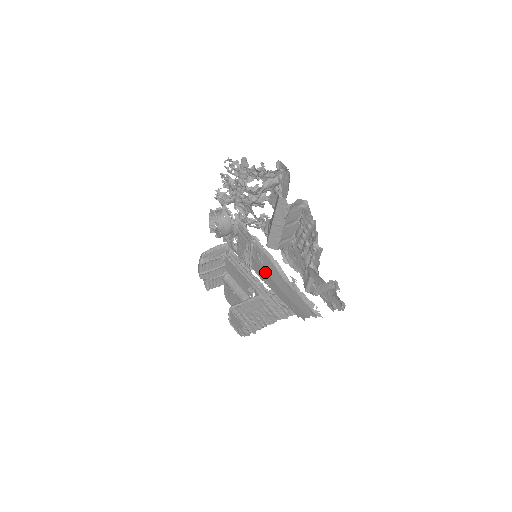
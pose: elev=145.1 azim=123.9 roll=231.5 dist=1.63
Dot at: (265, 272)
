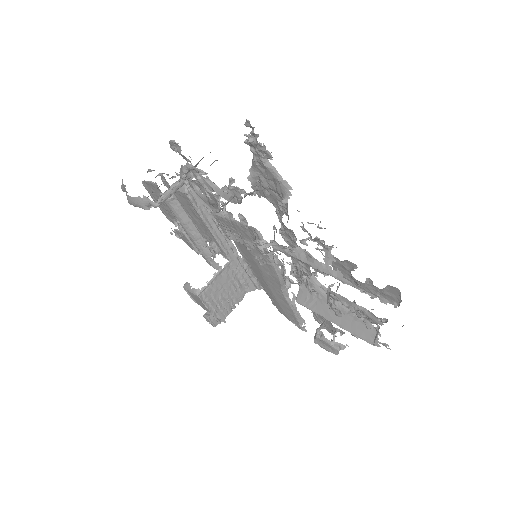
Dot at: (257, 267)
